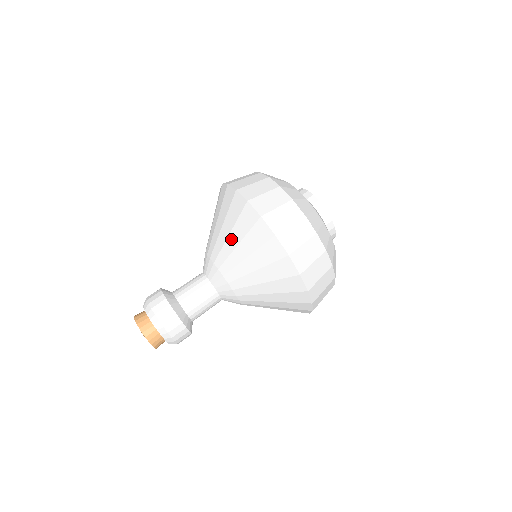
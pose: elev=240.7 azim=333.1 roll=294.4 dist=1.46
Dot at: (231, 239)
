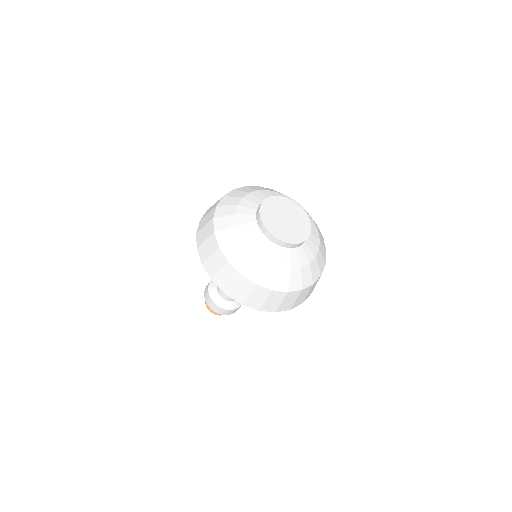
Dot at: occluded
